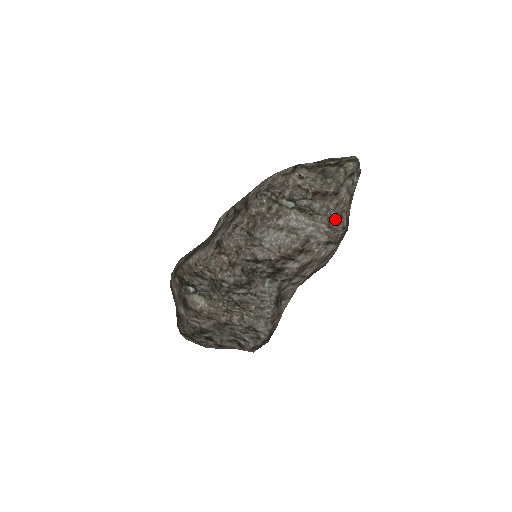
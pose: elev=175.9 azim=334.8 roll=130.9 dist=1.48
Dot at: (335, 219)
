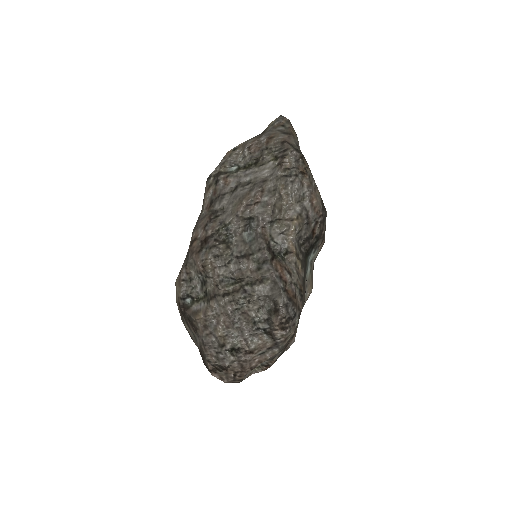
Dot at: (279, 151)
